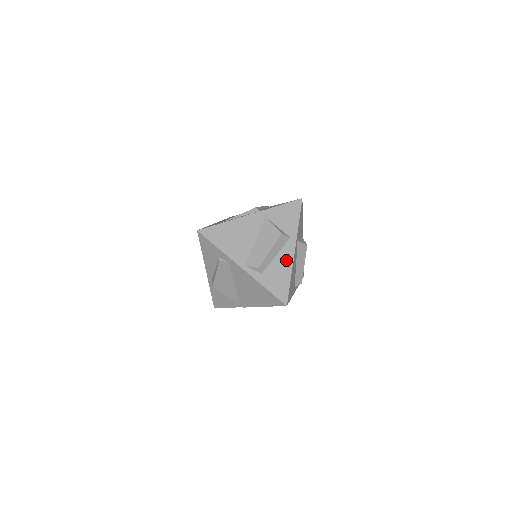
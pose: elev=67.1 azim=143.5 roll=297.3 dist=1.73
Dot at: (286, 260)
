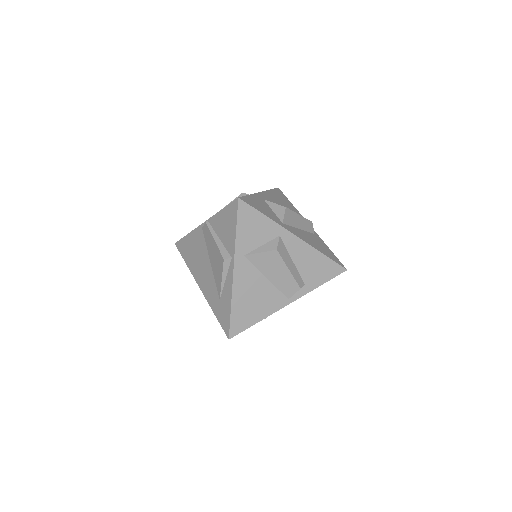
Dot at: (302, 251)
